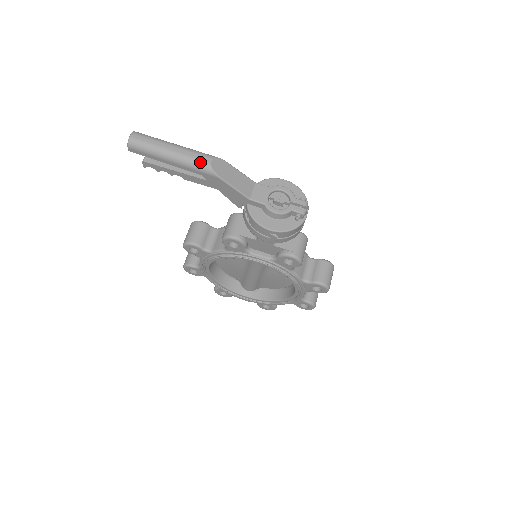
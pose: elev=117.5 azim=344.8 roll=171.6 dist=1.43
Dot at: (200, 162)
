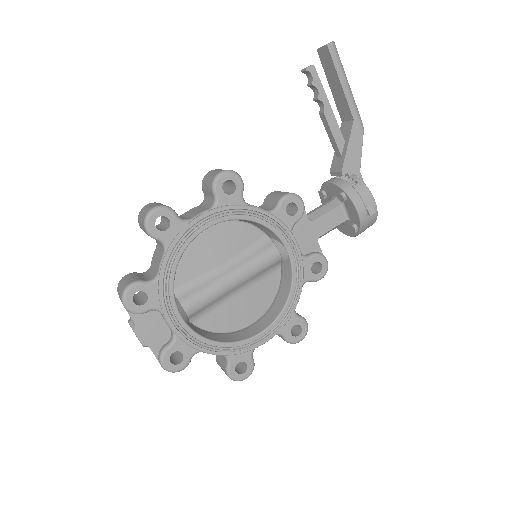
Dot at: (358, 112)
